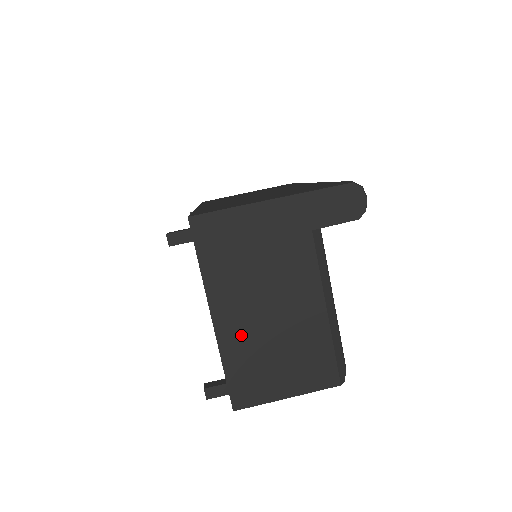
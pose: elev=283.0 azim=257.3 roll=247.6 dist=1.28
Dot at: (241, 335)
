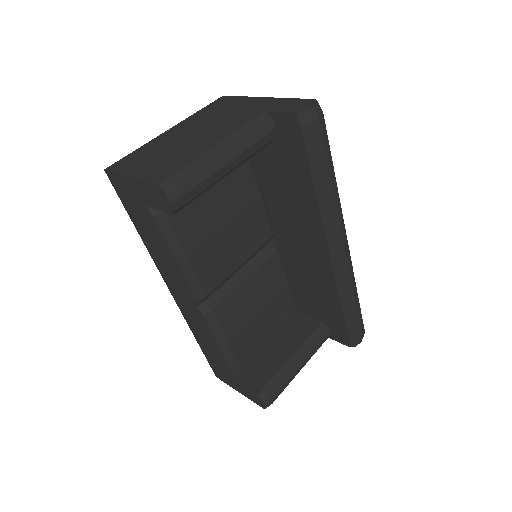
Dot at: (166, 140)
